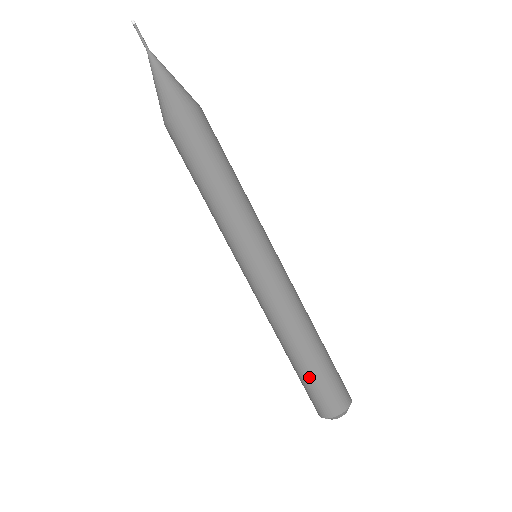
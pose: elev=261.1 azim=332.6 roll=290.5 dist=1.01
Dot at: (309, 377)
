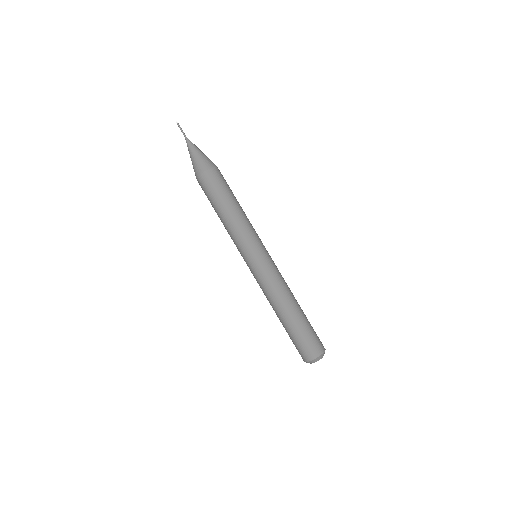
Dot at: (289, 334)
